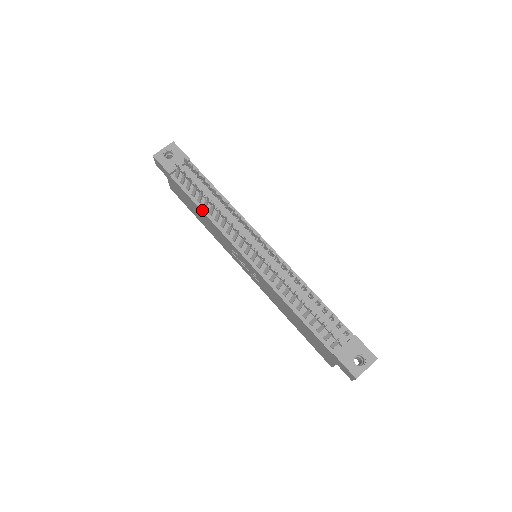
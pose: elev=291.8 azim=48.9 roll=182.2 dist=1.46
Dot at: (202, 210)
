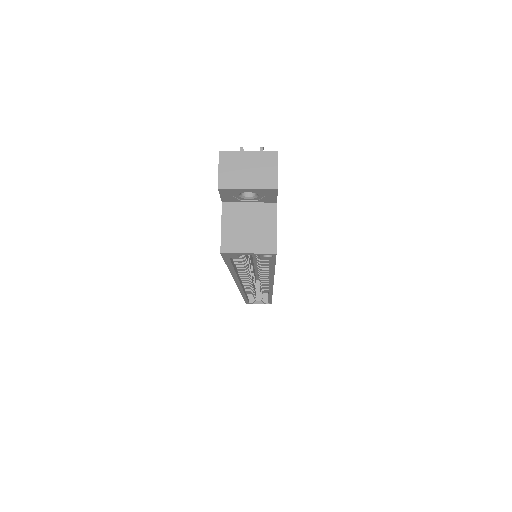
Dot at: occluded
